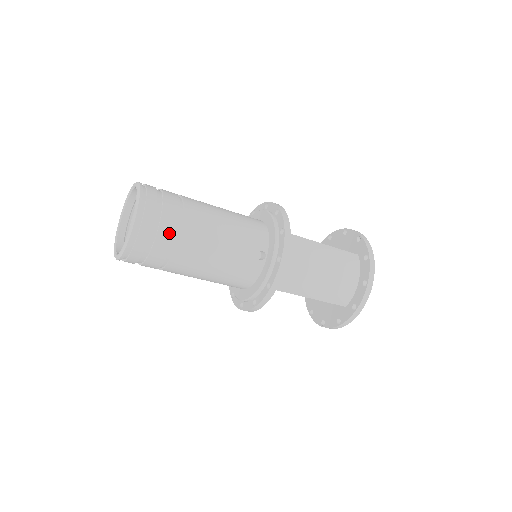
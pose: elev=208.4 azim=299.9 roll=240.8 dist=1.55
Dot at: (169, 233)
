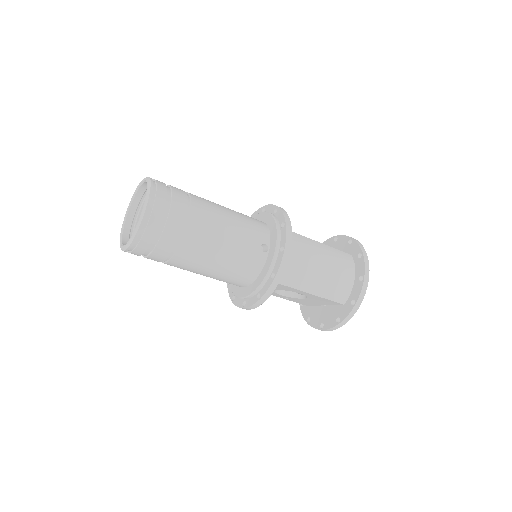
Dot at: (179, 220)
